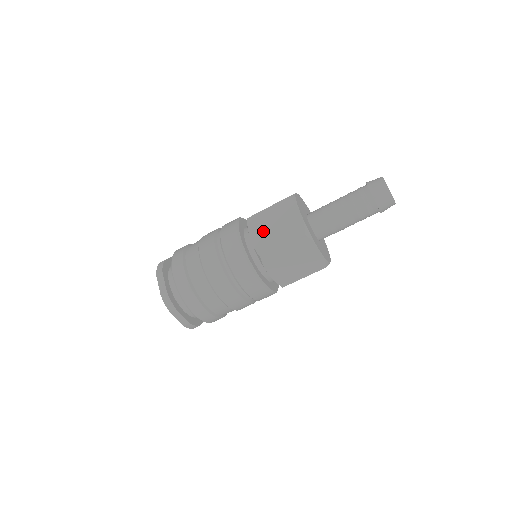
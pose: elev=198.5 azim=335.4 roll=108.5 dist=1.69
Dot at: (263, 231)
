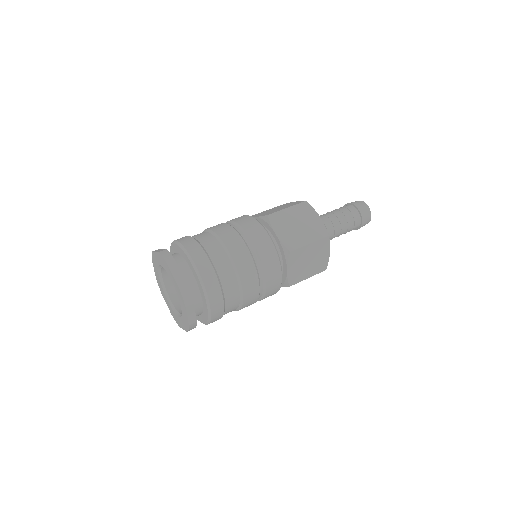
Dot at: (288, 228)
